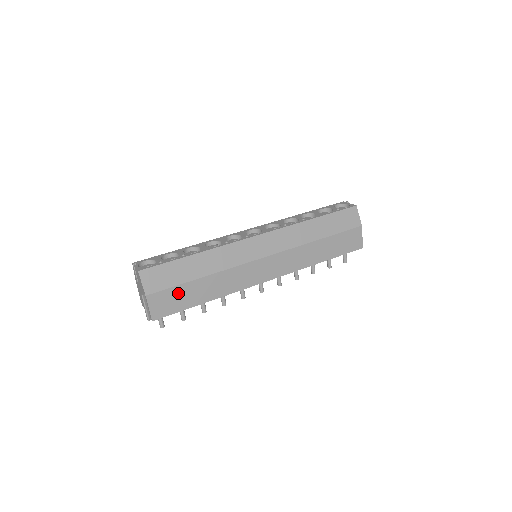
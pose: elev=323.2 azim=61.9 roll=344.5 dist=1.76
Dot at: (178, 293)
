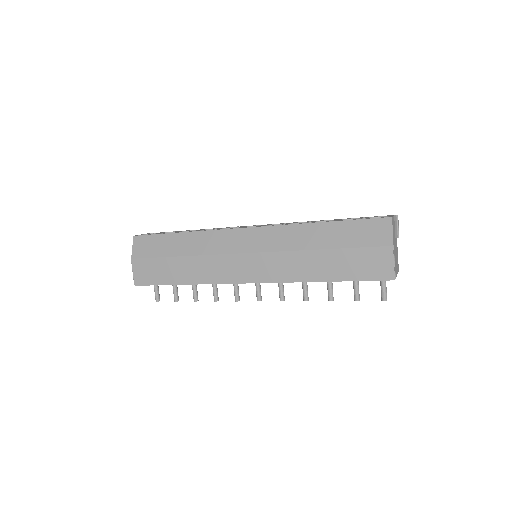
Dot at: (157, 266)
